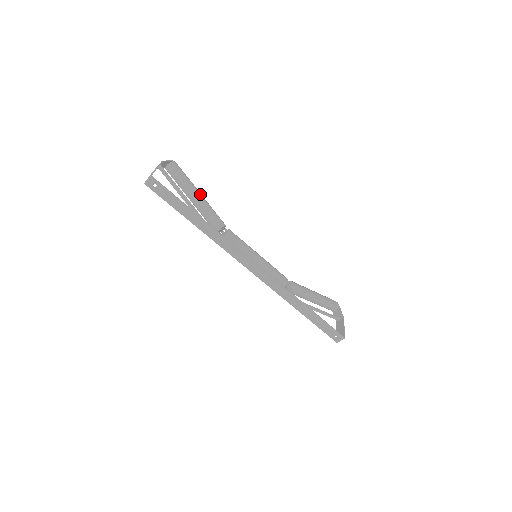
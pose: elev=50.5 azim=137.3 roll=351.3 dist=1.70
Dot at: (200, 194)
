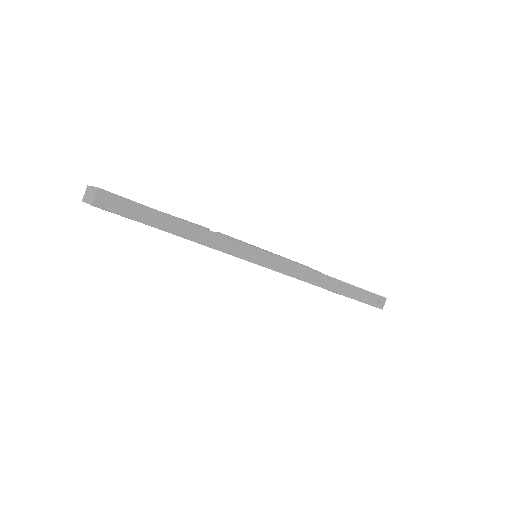
Dot at: occluded
